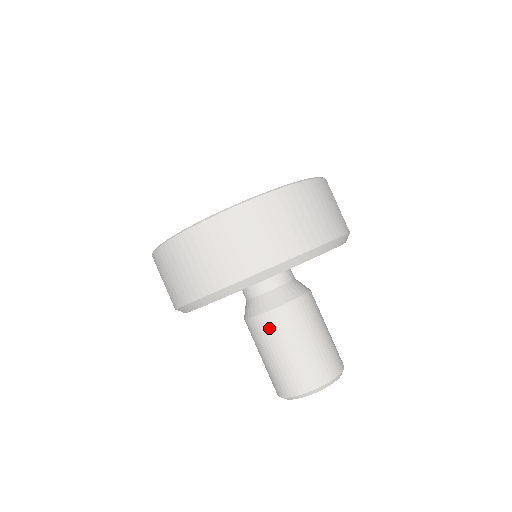
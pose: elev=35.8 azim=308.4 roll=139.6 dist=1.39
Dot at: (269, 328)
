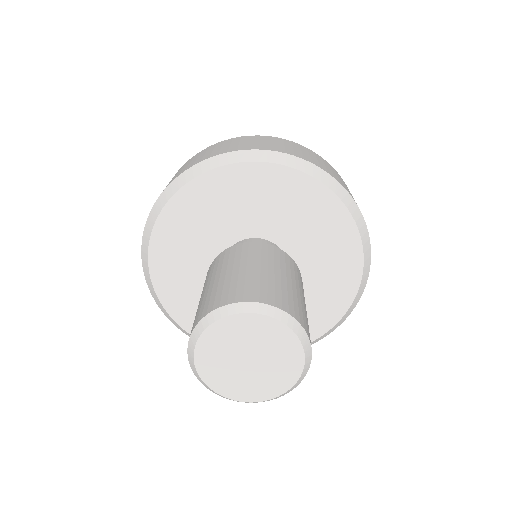
Dot at: (245, 251)
